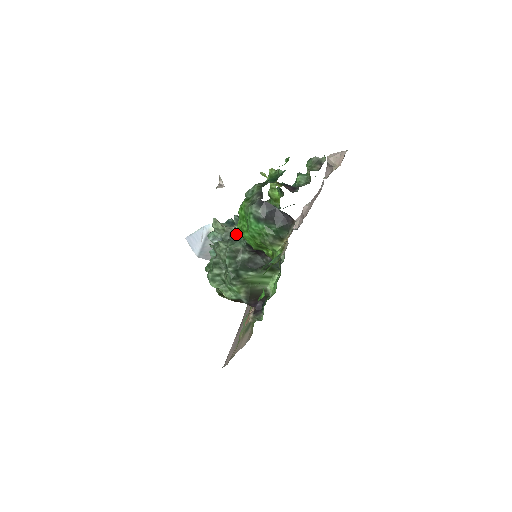
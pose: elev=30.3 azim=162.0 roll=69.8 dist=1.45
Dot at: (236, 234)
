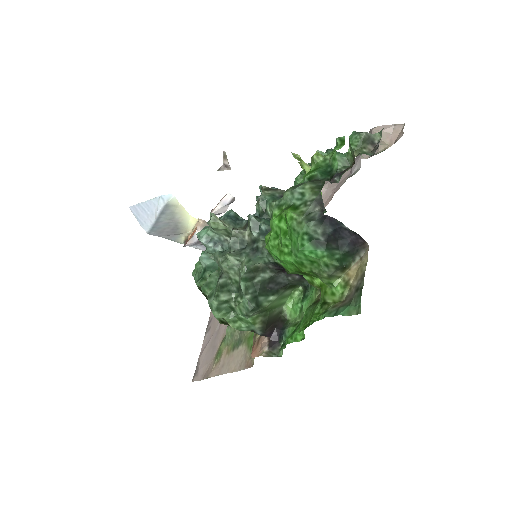
Dot at: (253, 243)
